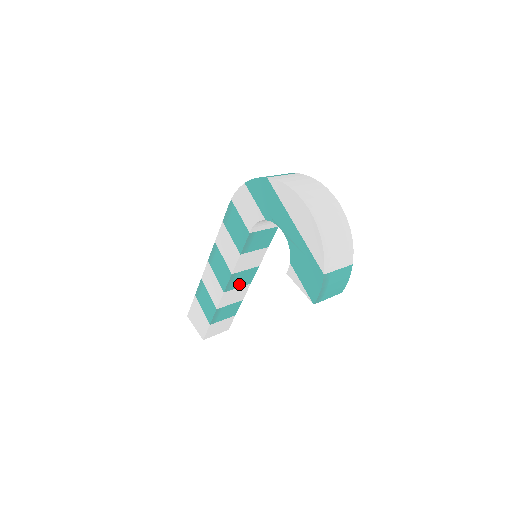
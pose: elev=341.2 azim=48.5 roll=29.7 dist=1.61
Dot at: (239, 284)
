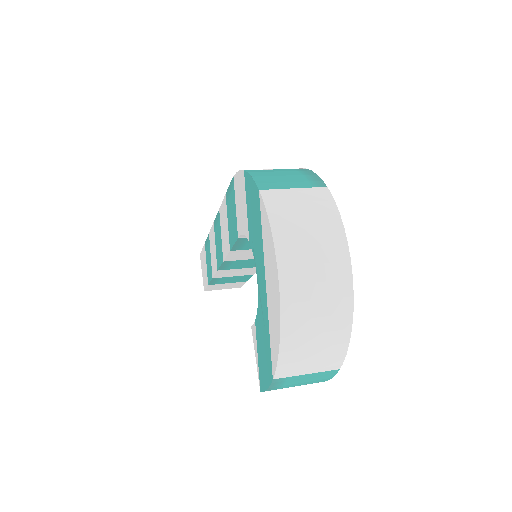
Dot at: (241, 266)
